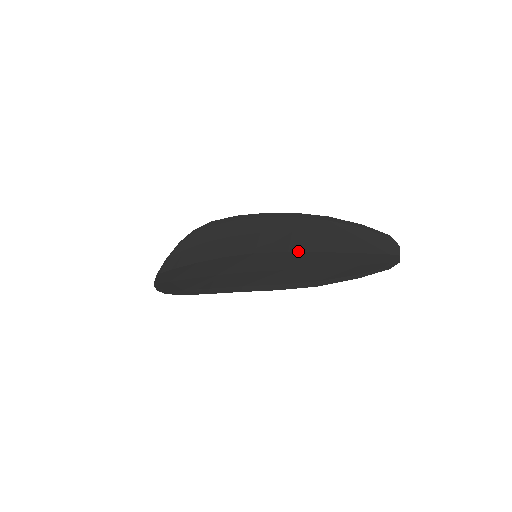
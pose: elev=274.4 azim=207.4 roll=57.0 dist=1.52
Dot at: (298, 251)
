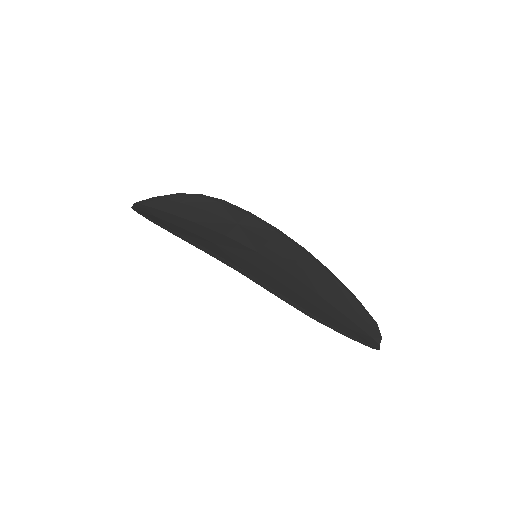
Dot at: (299, 279)
